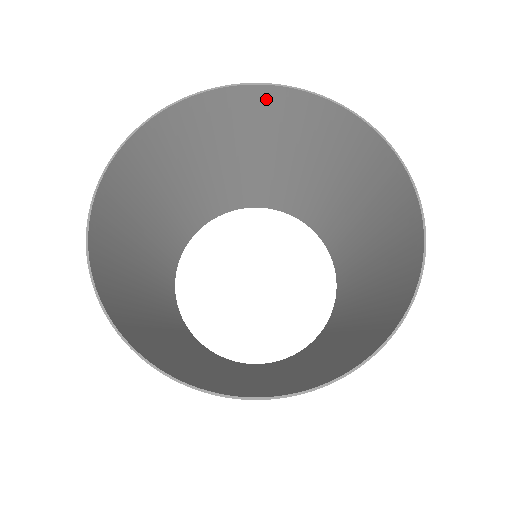
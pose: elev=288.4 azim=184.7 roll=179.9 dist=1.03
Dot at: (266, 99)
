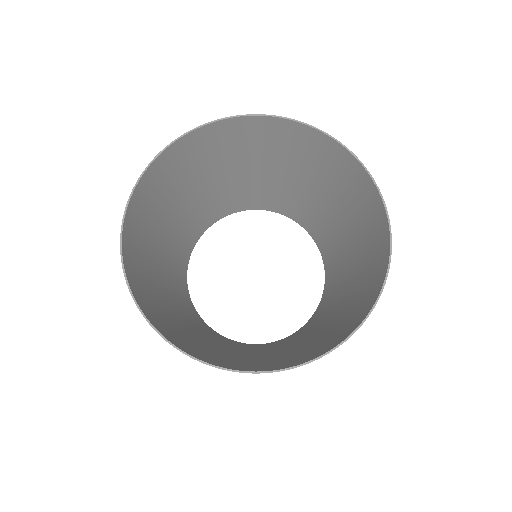
Dot at: (243, 127)
